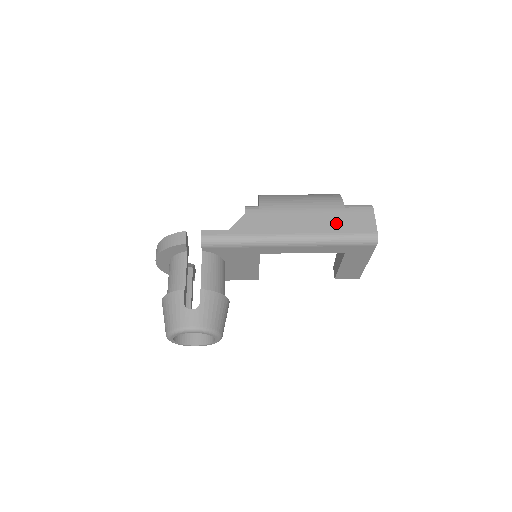
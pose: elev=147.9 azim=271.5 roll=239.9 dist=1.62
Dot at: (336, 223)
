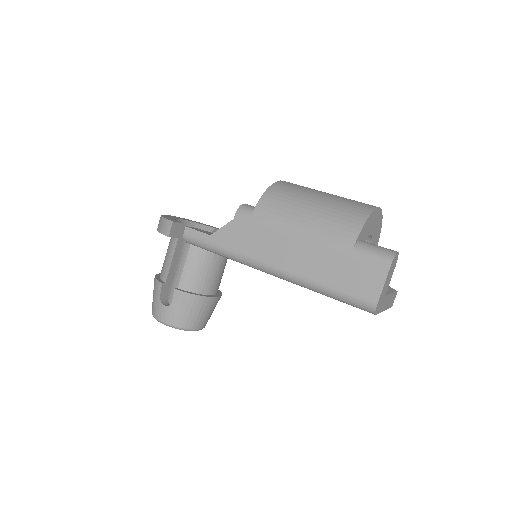
Dot at: (330, 269)
